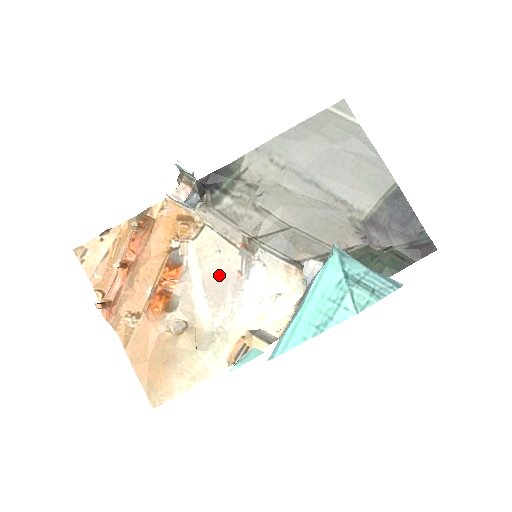
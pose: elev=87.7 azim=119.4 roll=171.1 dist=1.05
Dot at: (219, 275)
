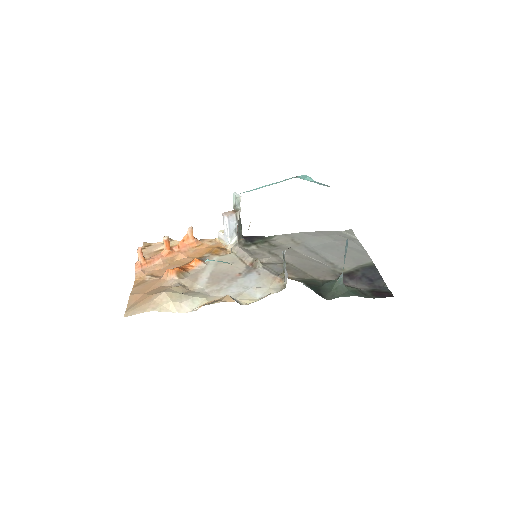
Dot at: (225, 272)
